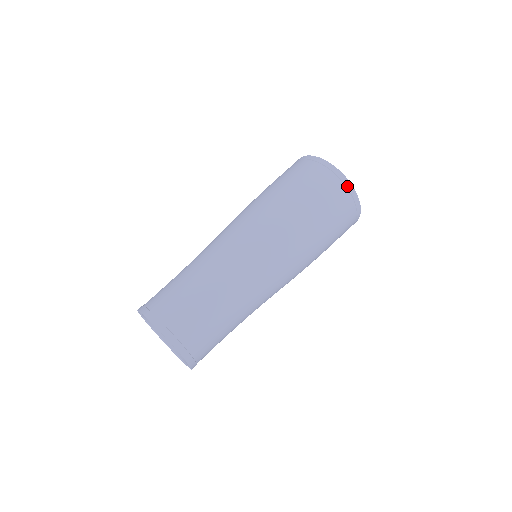
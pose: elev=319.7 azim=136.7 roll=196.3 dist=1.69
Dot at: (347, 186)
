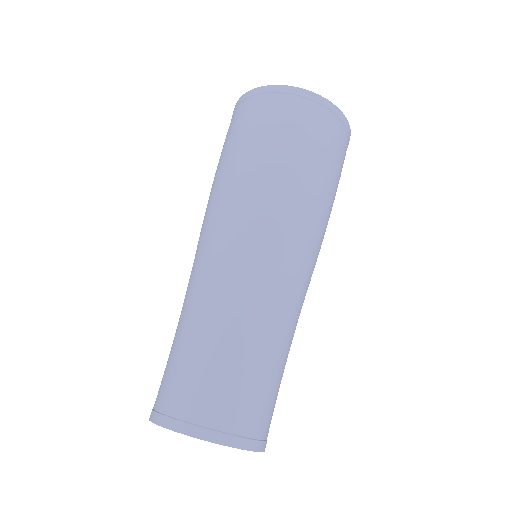
Dot at: (310, 98)
